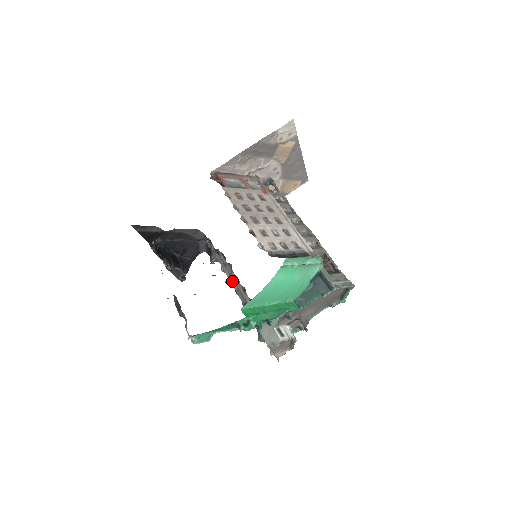
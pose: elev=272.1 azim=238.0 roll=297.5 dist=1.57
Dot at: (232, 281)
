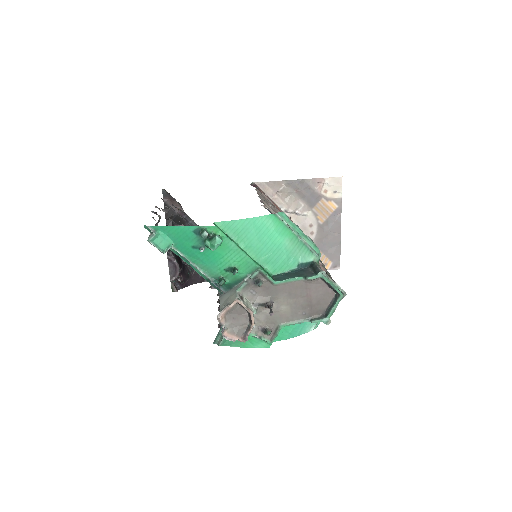
Dot at: occluded
